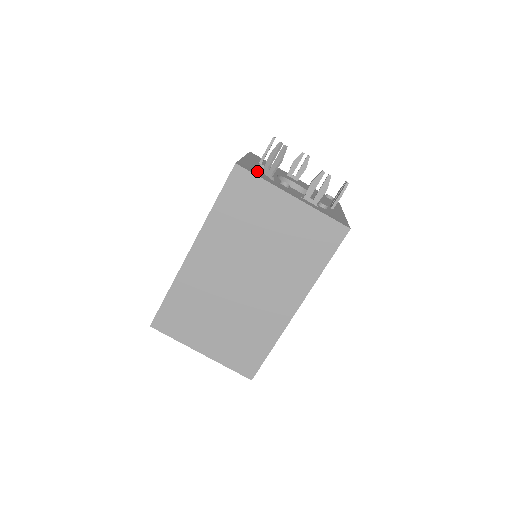
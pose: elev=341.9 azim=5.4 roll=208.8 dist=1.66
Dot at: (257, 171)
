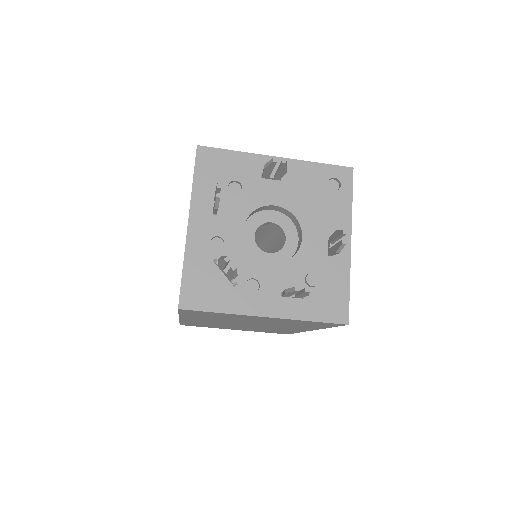
Dot at: (210, 282)
